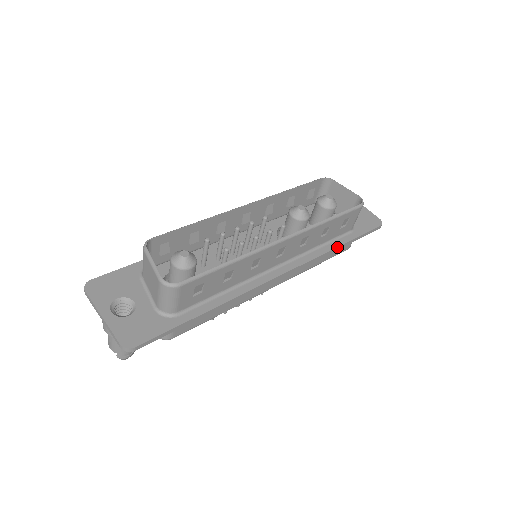
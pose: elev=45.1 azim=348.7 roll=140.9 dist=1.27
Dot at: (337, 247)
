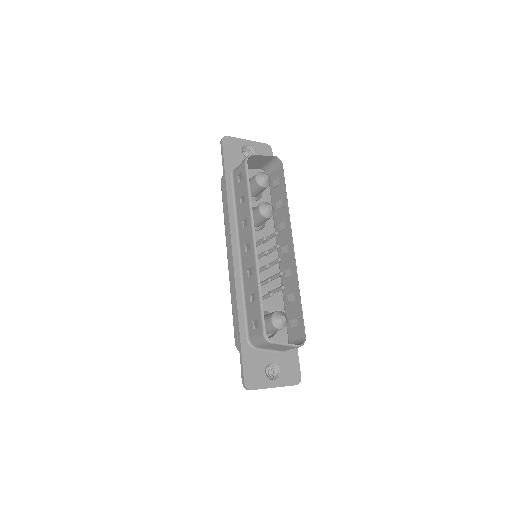
Dot at: occluded
